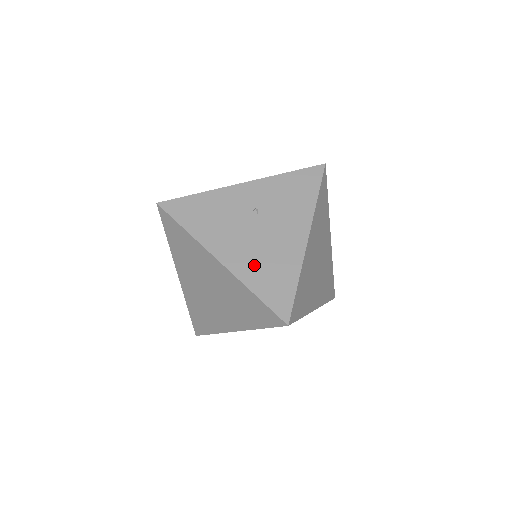
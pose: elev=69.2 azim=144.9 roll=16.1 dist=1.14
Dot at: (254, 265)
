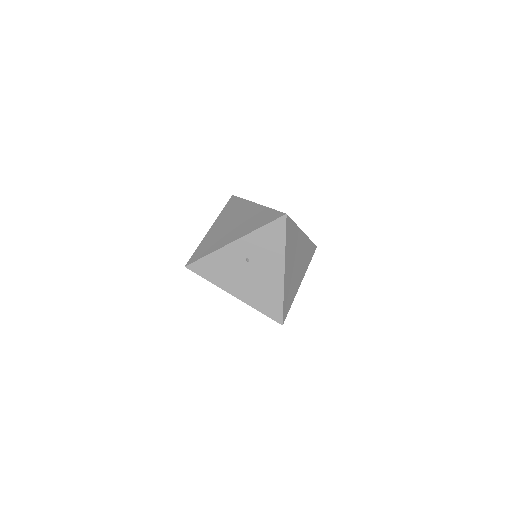
Dot at: (255, 295)
